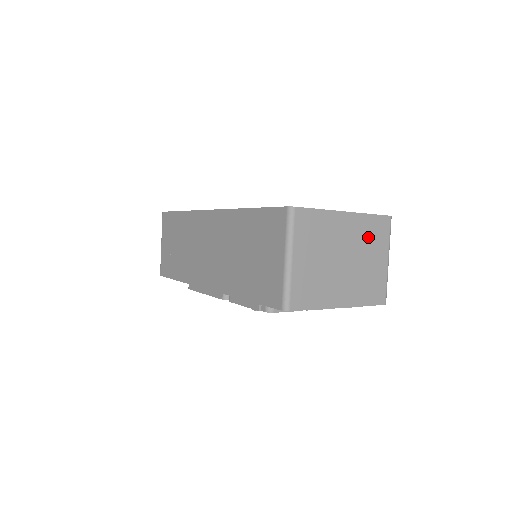
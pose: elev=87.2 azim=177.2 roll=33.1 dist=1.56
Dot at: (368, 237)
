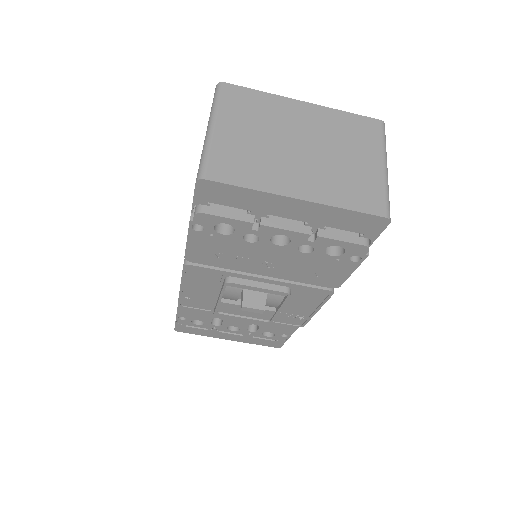
Dot at: (343, 133)
